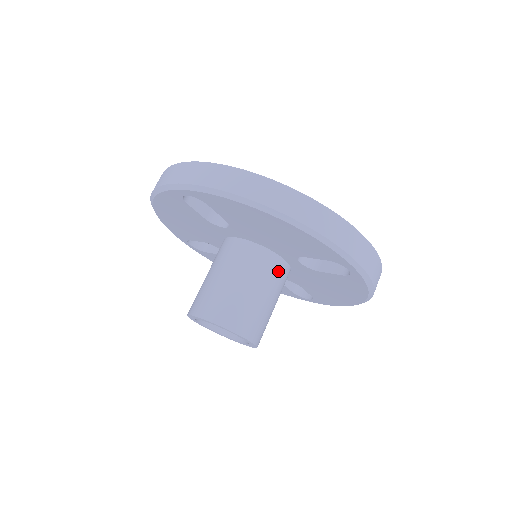
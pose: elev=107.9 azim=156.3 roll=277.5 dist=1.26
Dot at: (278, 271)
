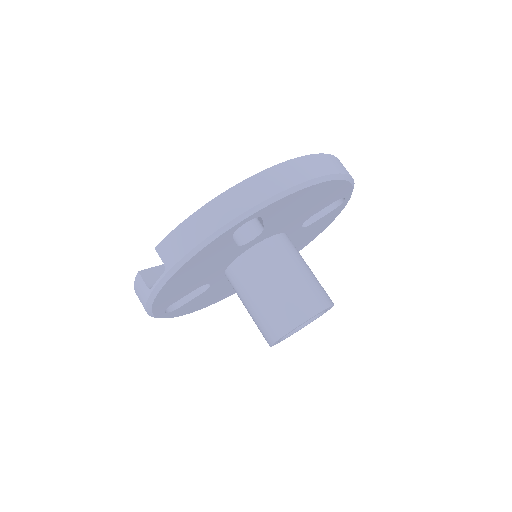
Dot at: occluded
